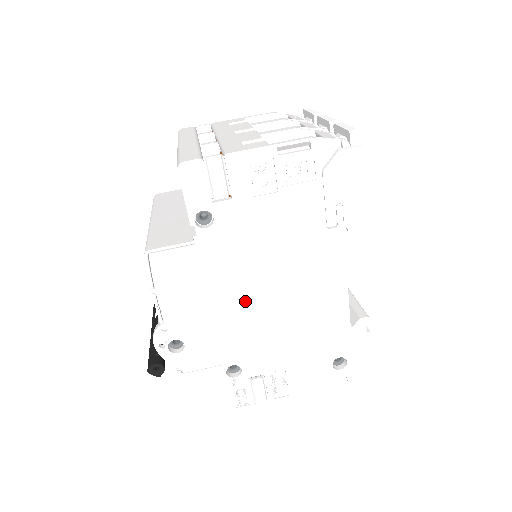
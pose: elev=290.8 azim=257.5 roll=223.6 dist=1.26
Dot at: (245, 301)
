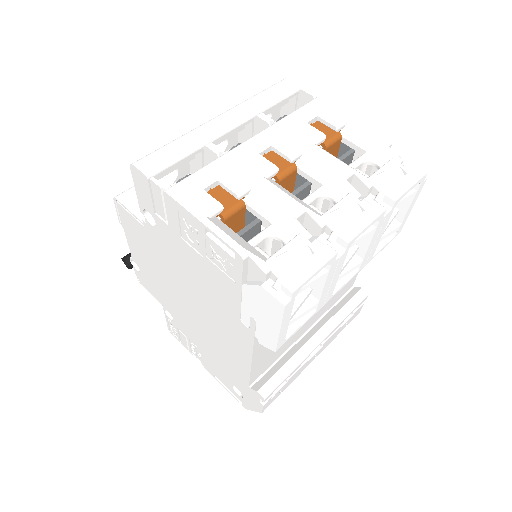
Dot at: (177, 291)
